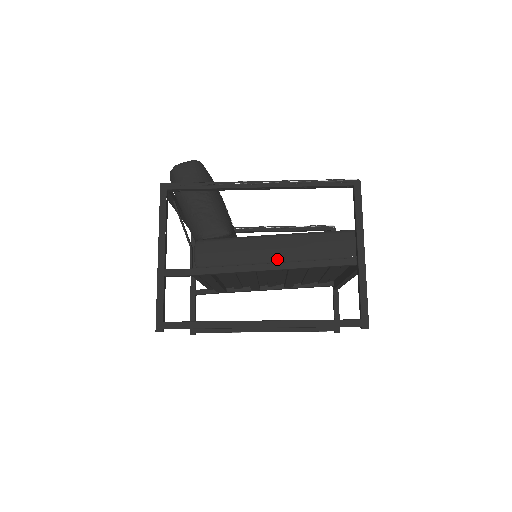
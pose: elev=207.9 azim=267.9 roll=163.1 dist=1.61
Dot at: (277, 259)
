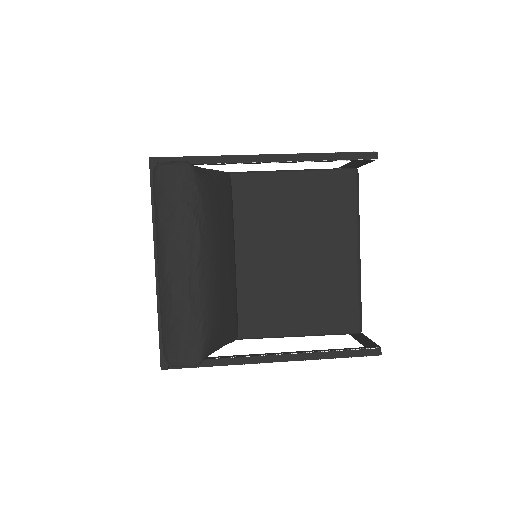
Dot at: occluded
